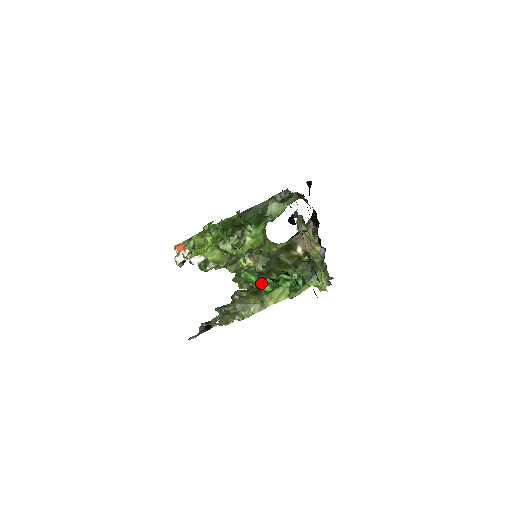
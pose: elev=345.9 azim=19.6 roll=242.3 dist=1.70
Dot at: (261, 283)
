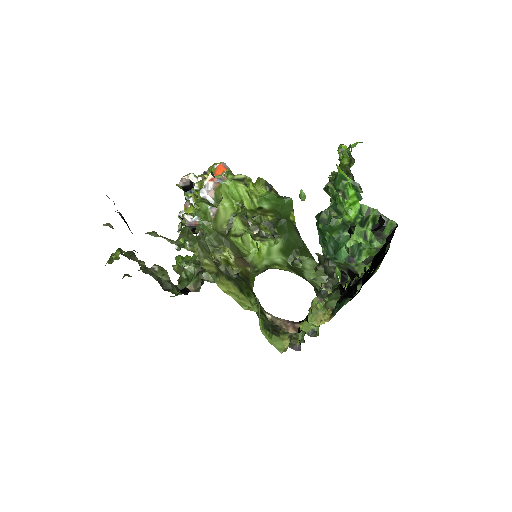
Dot at: (356, 201)
